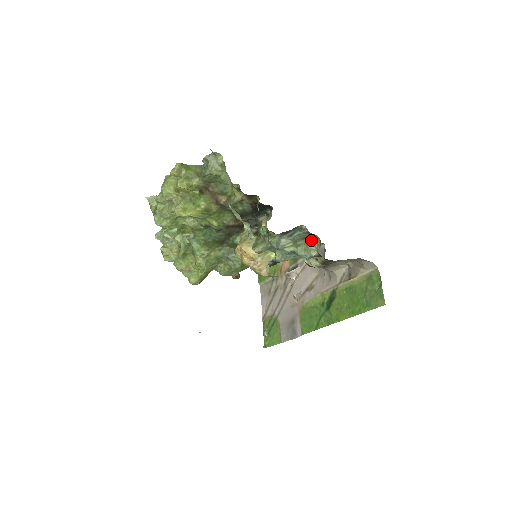
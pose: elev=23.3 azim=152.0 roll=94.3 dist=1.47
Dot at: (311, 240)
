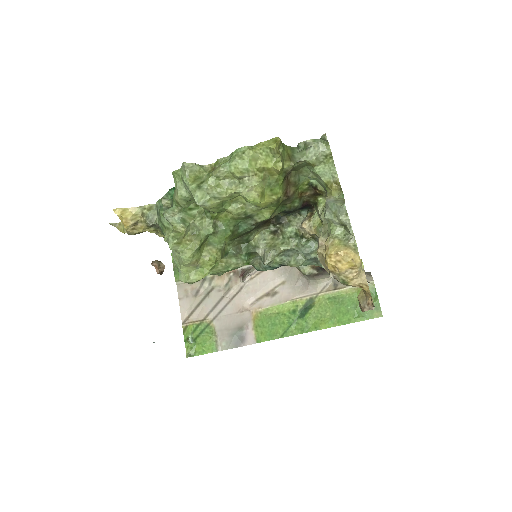
Dot at: occluded
